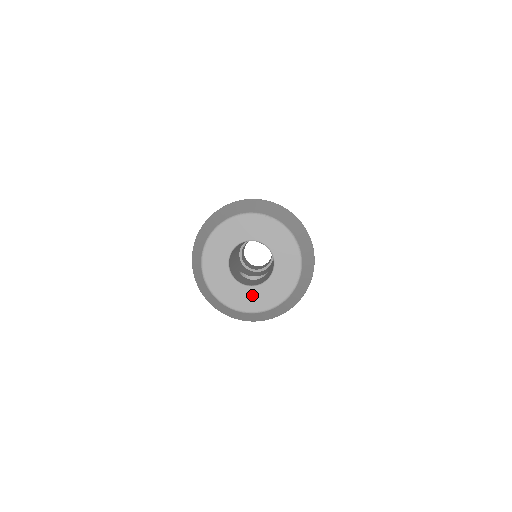
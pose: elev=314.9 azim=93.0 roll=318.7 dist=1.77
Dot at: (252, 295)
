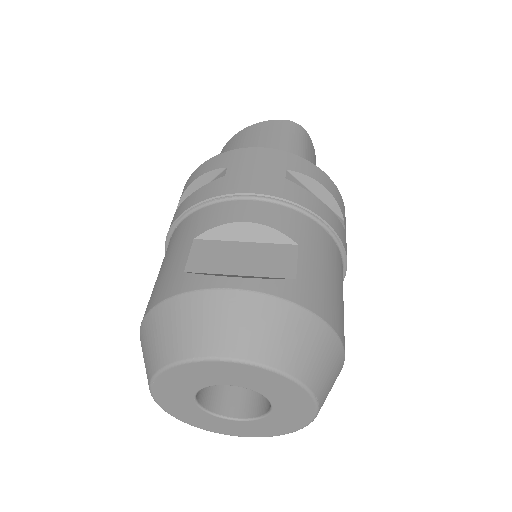
Dot at: (239, 426)
